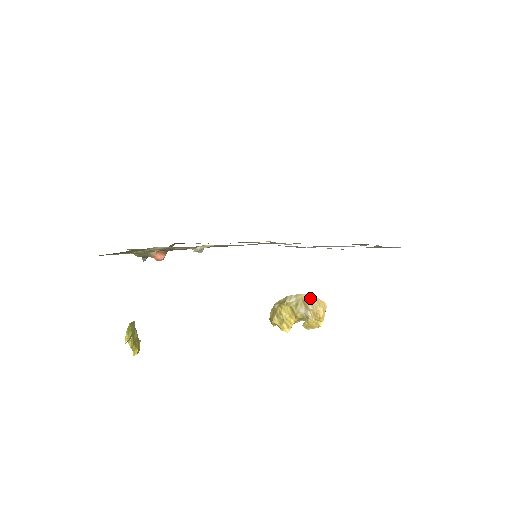
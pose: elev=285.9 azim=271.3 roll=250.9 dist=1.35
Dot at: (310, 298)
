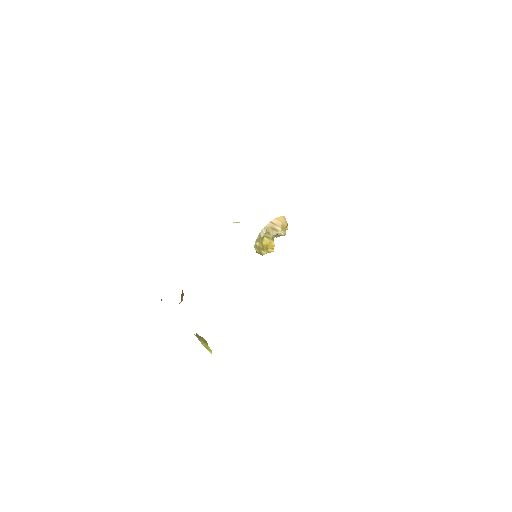
Dot at: (274, 223)
